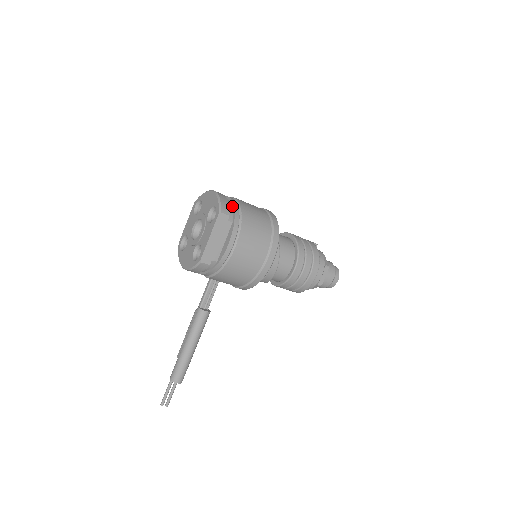
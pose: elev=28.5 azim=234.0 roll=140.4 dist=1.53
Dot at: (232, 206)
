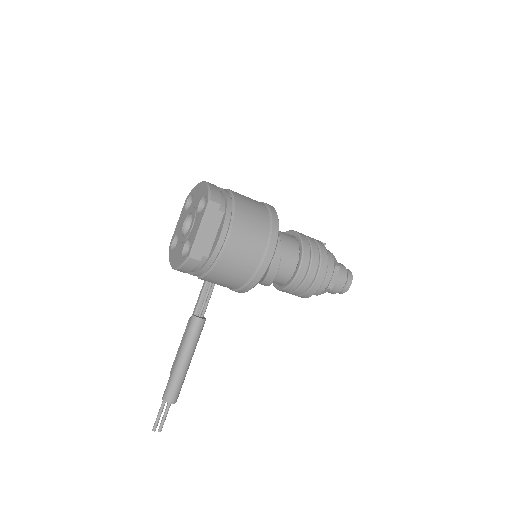
Dot at: (224, 196)
